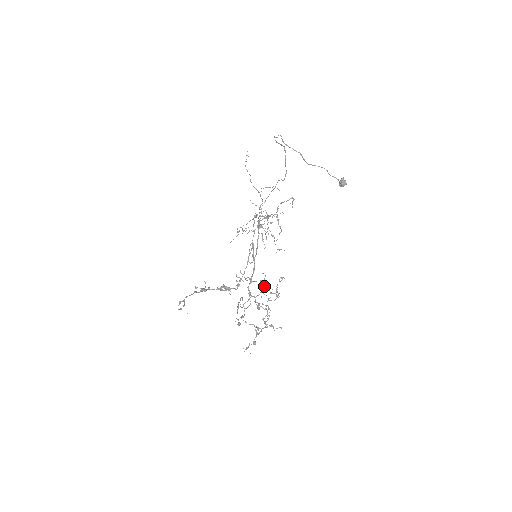
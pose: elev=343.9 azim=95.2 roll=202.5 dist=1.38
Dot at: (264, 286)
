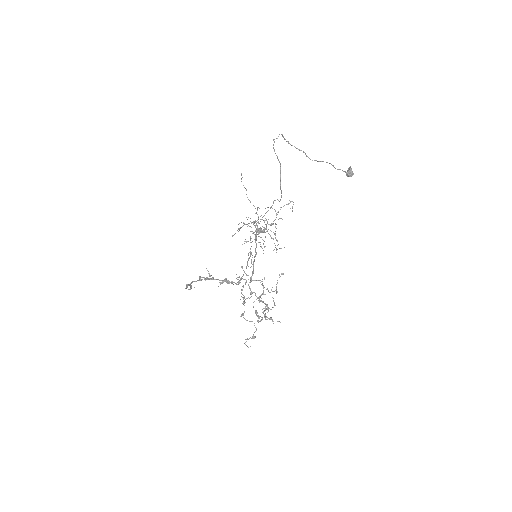
Dot at: (263, 288)
